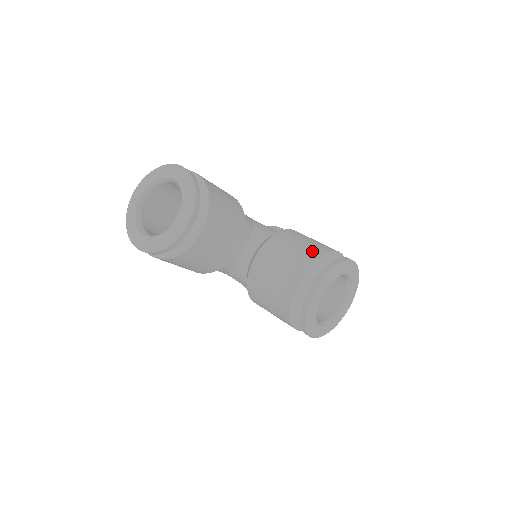
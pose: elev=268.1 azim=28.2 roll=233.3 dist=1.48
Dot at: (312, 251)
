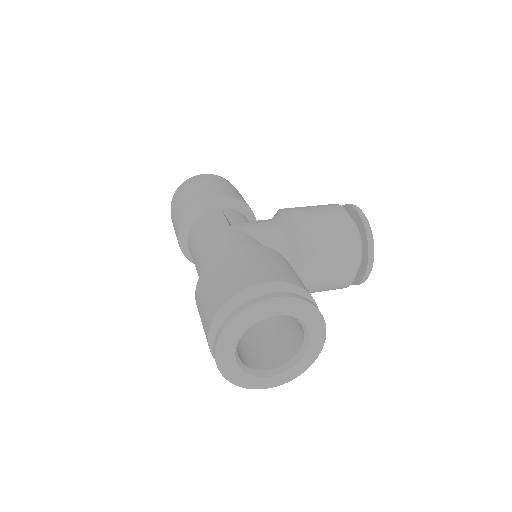
Dot at: (345, 233)
